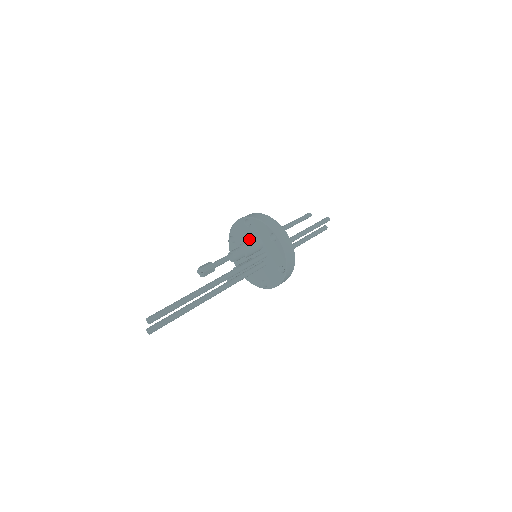
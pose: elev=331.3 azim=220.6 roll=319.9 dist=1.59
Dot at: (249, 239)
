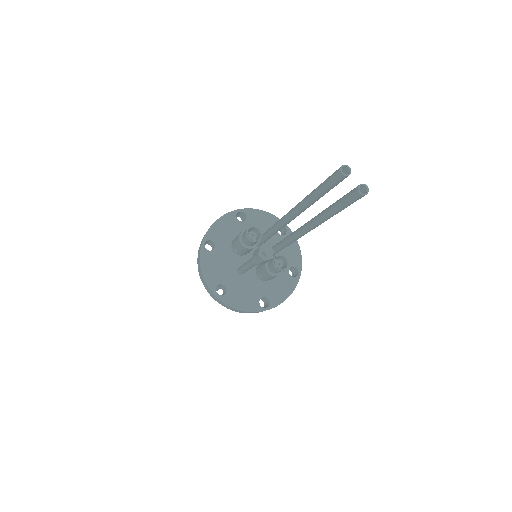
Dot at: (231, 257)
